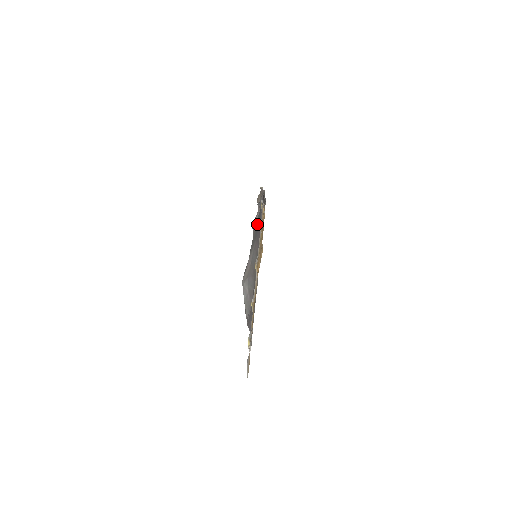
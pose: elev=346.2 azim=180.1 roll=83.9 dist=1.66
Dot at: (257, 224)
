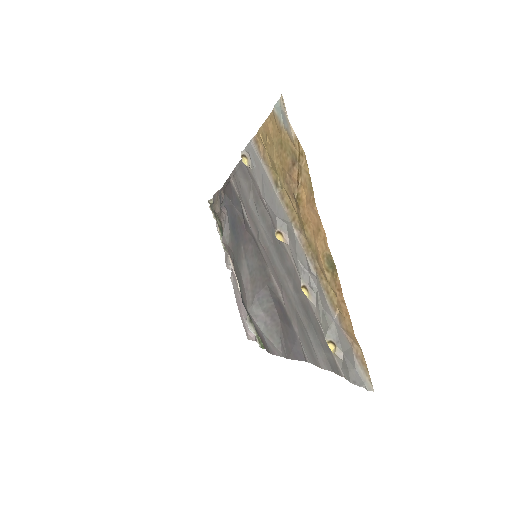
Dot at: (232, 227)
